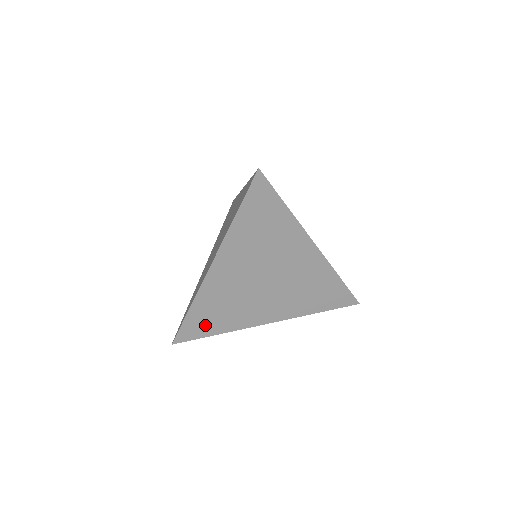
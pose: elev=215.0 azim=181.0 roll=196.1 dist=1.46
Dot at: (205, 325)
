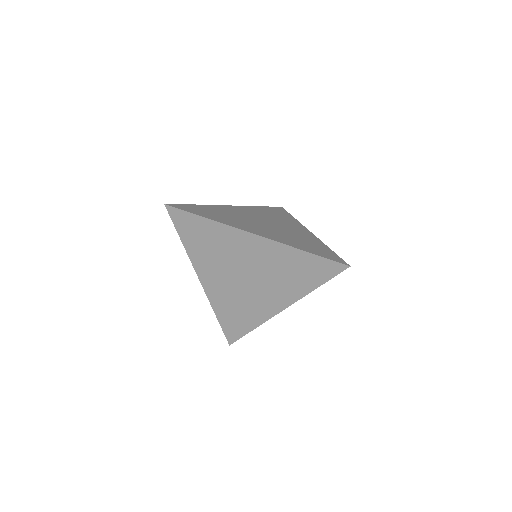
Dot at: (237, 325)
